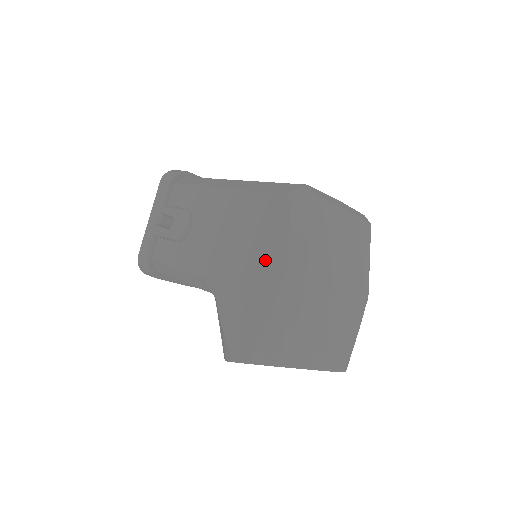
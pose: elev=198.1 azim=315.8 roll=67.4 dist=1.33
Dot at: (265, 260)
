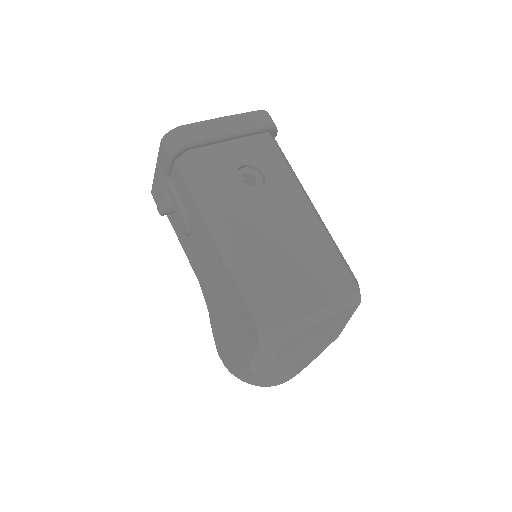
Dot at: (239, 343)
